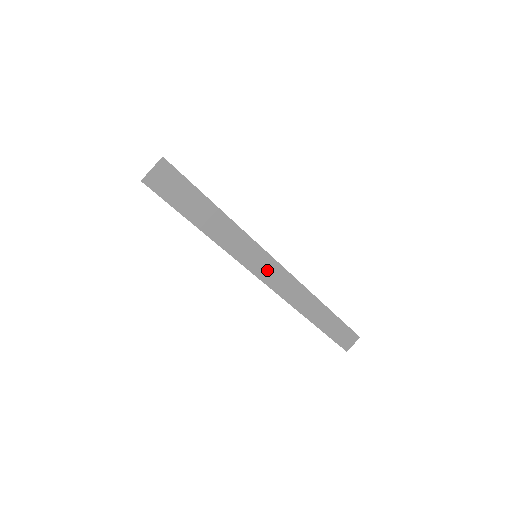
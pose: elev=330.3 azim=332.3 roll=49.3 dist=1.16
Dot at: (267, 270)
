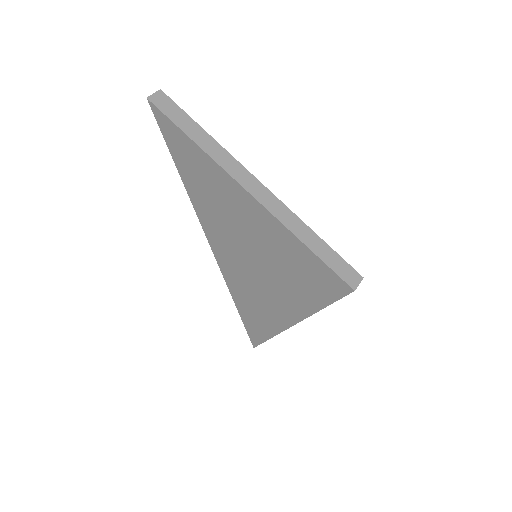
Dot at: (246, 180)
